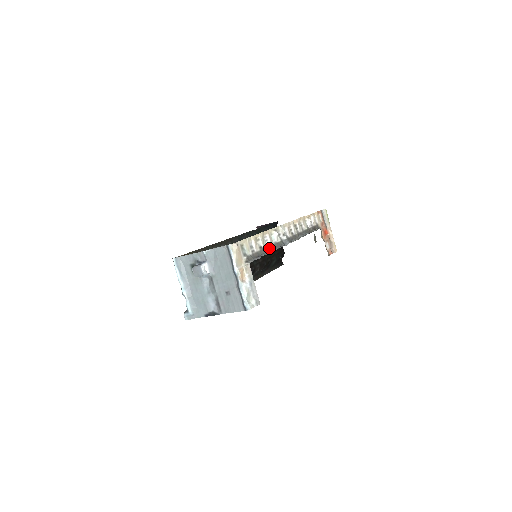
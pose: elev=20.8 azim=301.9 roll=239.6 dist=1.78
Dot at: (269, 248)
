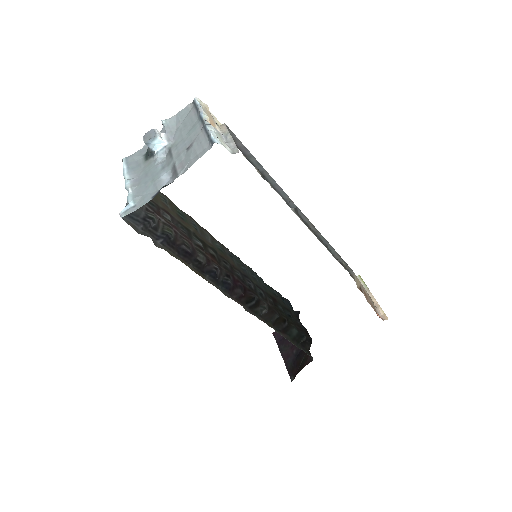
Dot at: (264, 179)
